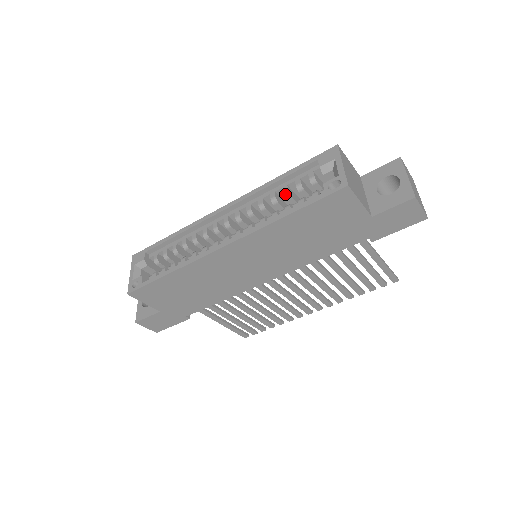
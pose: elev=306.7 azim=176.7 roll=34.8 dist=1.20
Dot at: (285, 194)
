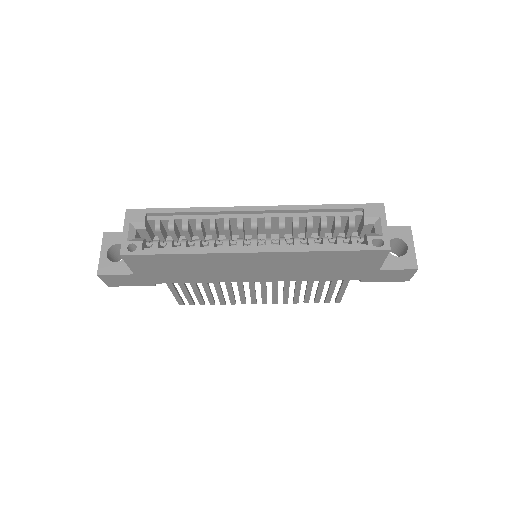
Dot at: (323, 224)
